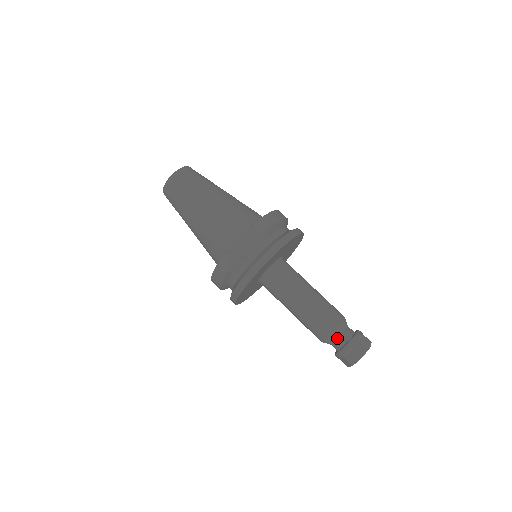
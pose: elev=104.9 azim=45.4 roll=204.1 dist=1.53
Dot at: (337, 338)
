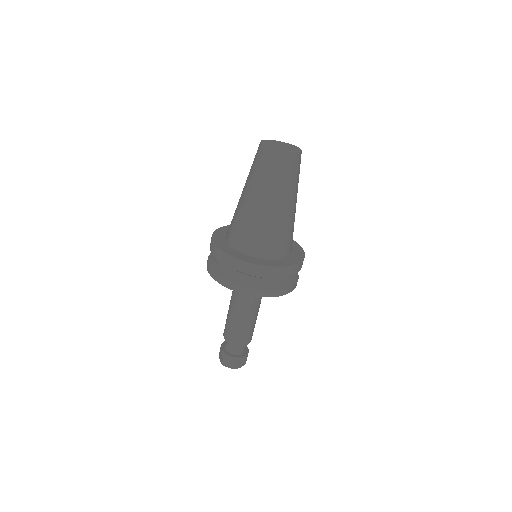
Dot at: (233, 348)
